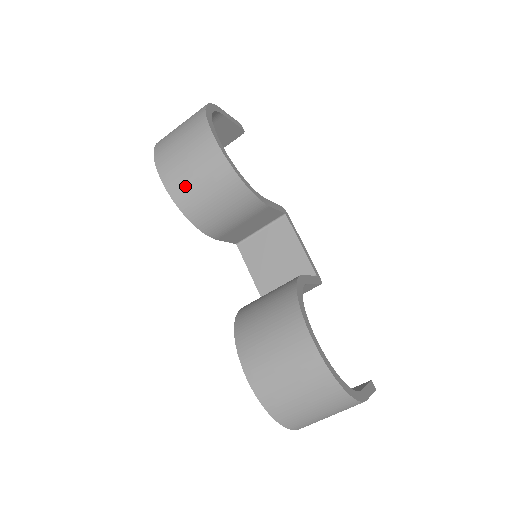
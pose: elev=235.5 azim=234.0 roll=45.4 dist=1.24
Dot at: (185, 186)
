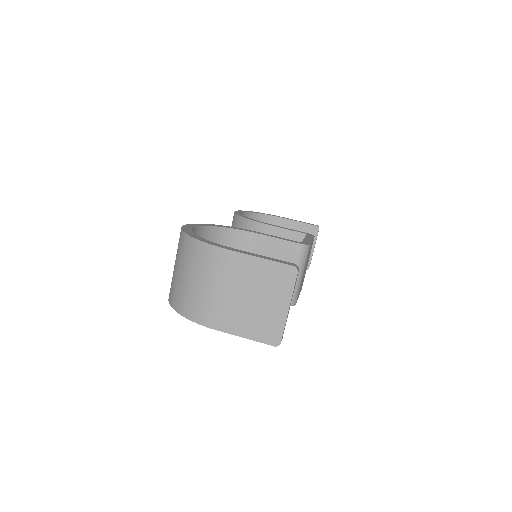
Dot at: occluded
